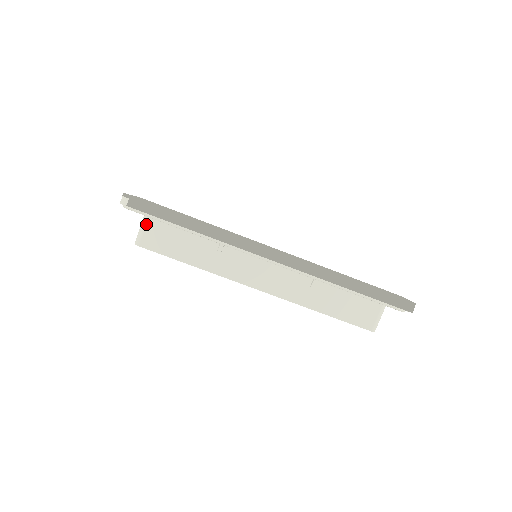
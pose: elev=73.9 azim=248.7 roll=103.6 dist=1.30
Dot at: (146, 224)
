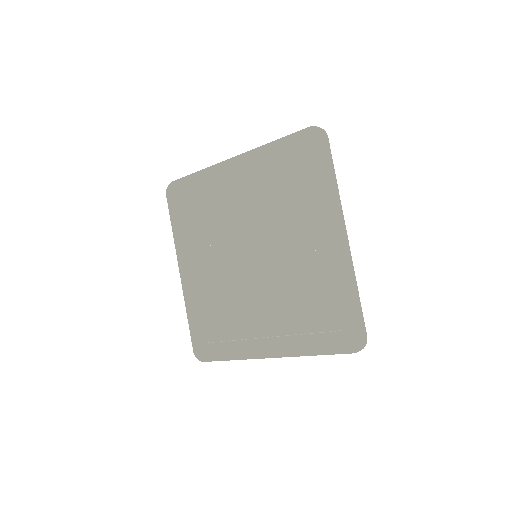
Dot at: occluded
